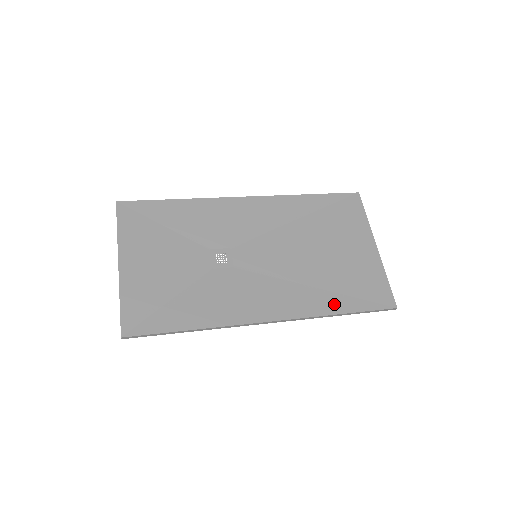
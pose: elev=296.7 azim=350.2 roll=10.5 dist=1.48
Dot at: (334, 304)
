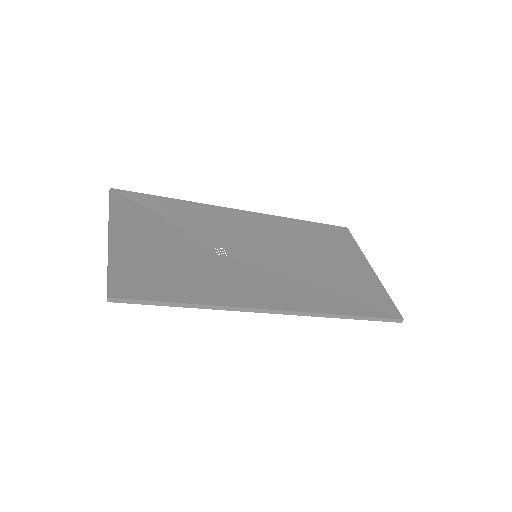
Dot at: (341, 306)
